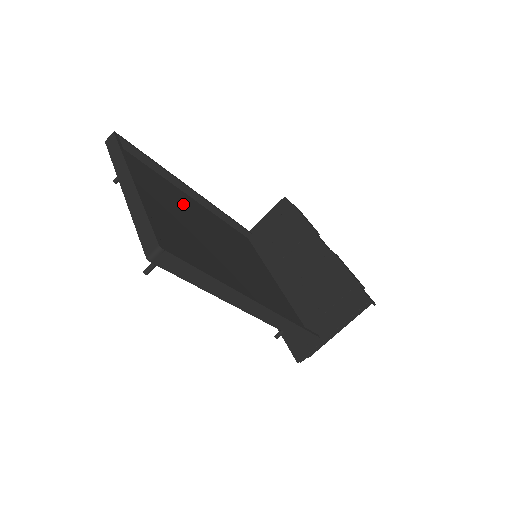
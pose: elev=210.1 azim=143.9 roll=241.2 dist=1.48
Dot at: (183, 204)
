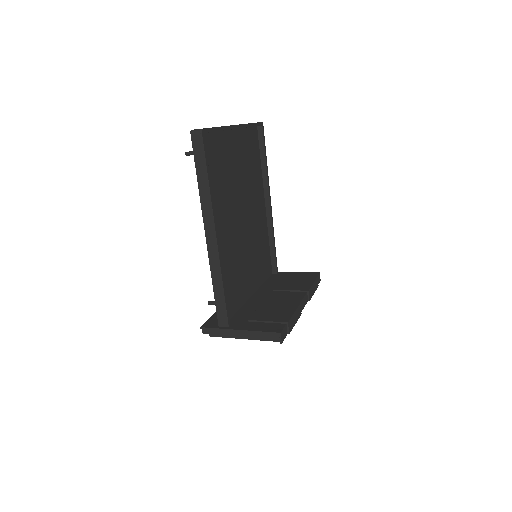
Dot at: (253, 189)
